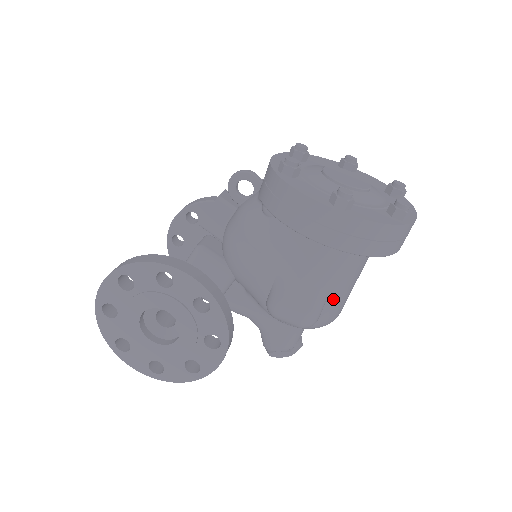
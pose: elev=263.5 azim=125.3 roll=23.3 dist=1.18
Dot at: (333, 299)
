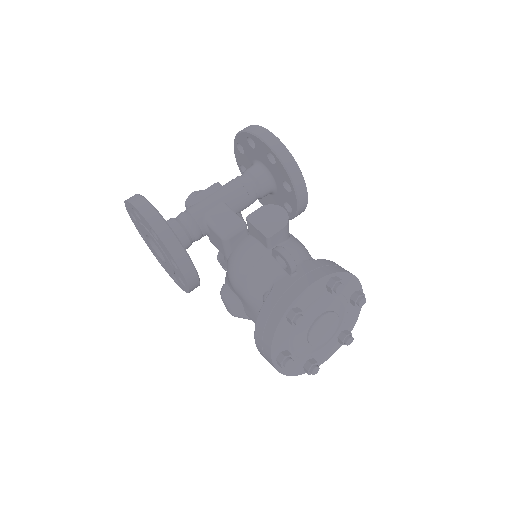
Dot at: occluded
